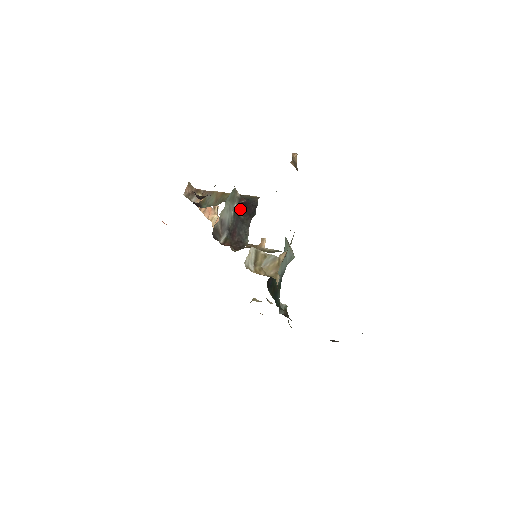
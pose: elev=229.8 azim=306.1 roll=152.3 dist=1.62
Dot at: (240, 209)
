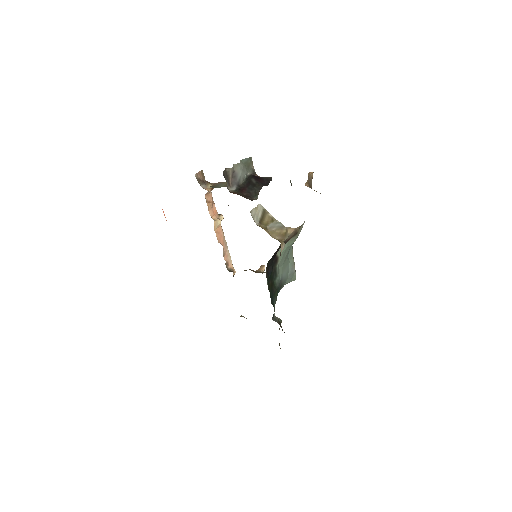
Dot at: (253, 177)
